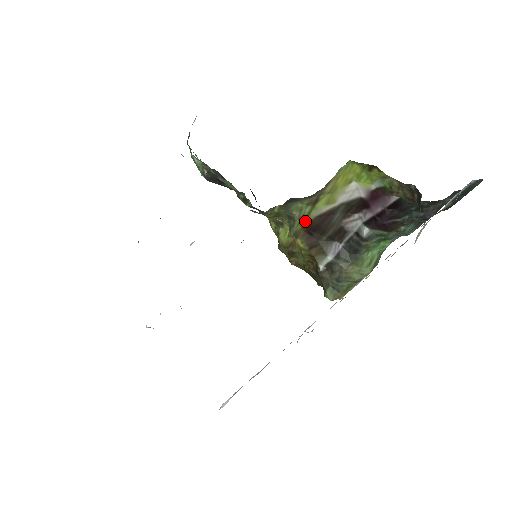
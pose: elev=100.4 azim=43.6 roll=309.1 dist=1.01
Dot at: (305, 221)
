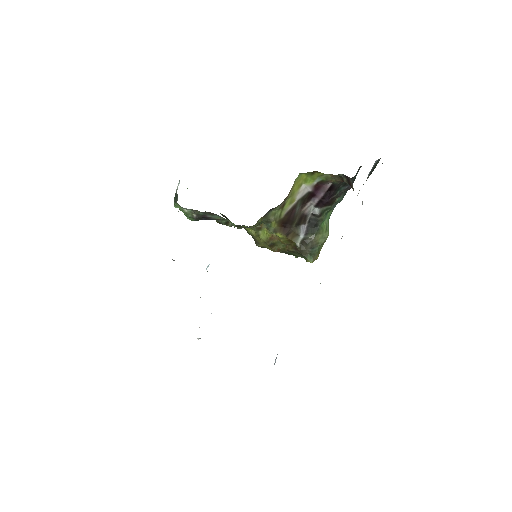
Dot at: (279, 220)
